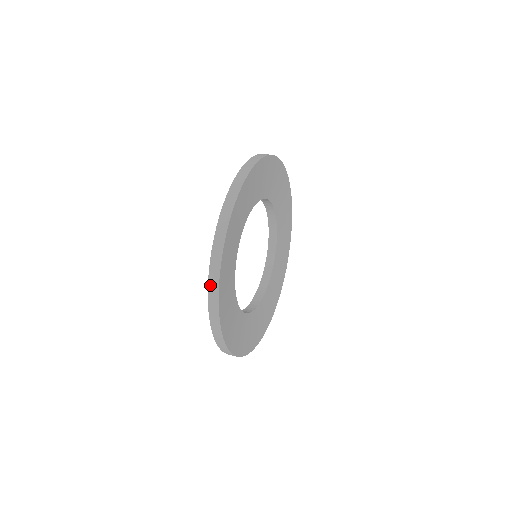
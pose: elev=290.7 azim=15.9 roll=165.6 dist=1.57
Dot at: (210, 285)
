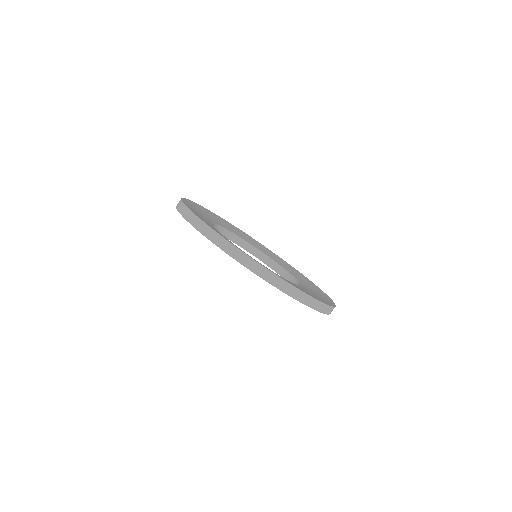
Dot at: (197, 227)
